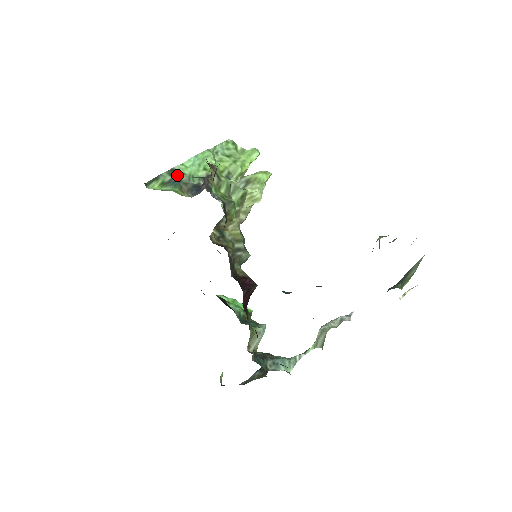
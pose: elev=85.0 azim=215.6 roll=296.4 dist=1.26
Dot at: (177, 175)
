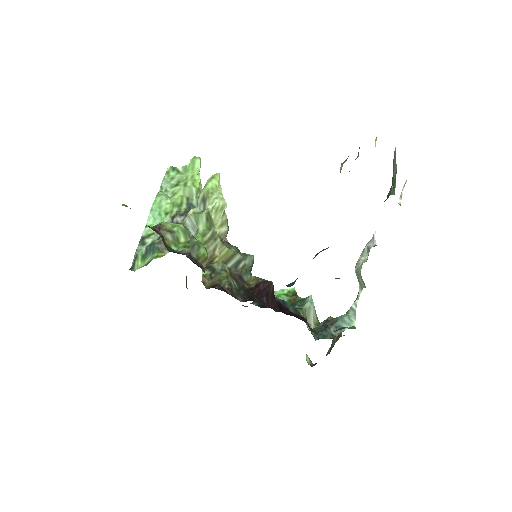
Dot at: (149, 240)
